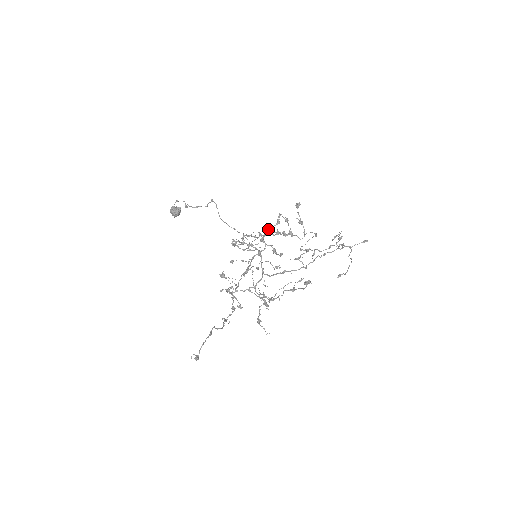
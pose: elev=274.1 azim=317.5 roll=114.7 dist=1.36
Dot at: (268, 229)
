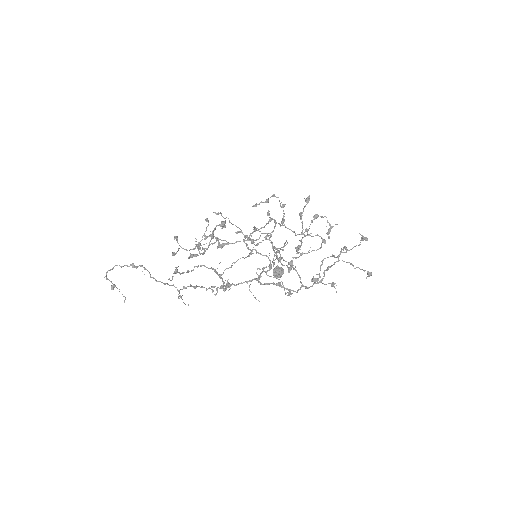
Dot at: (254, 205)
